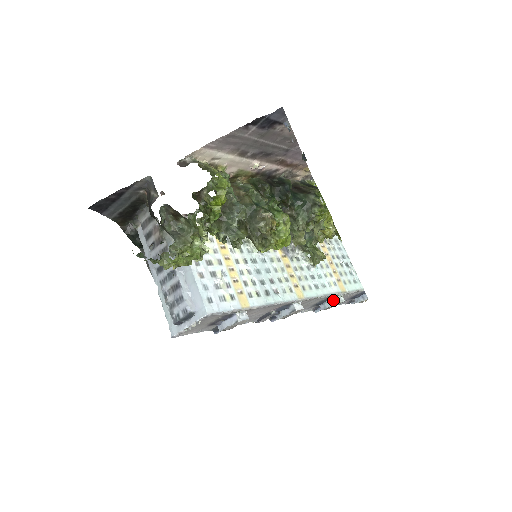
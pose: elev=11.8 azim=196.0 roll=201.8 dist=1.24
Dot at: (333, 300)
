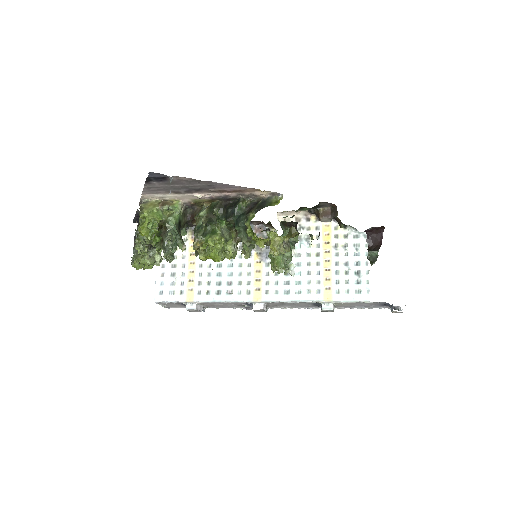
Dot at: (322, 306)
